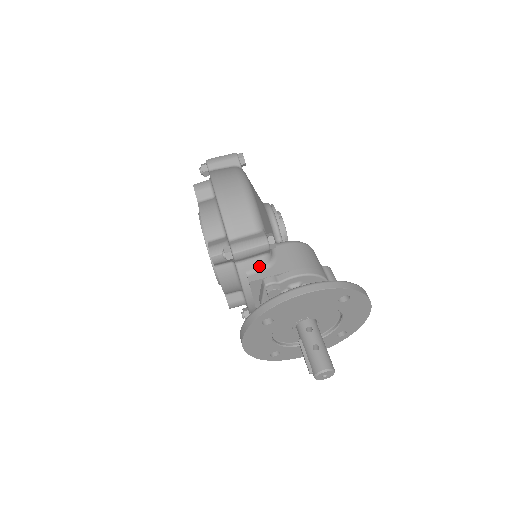
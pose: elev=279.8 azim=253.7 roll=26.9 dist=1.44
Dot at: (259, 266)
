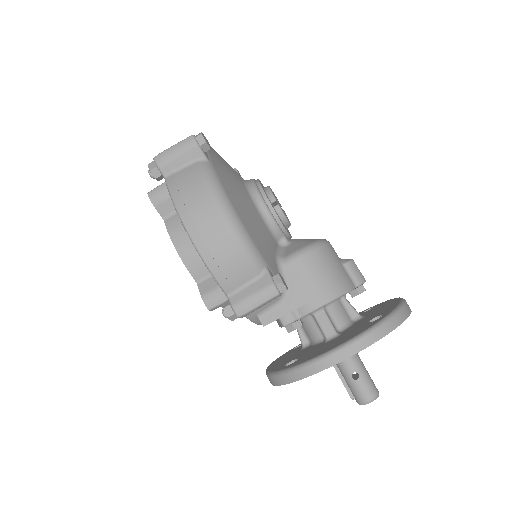
Dot at: (270, 304)
